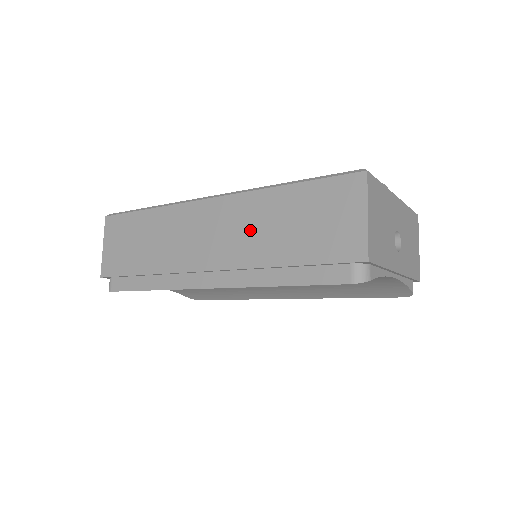
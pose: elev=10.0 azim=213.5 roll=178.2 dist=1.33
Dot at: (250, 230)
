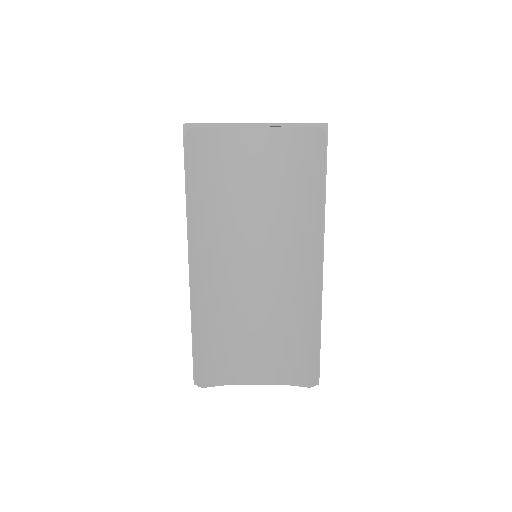
Dot at: occluded
